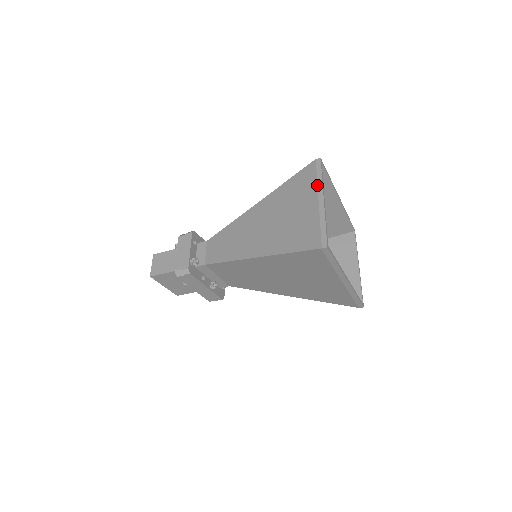
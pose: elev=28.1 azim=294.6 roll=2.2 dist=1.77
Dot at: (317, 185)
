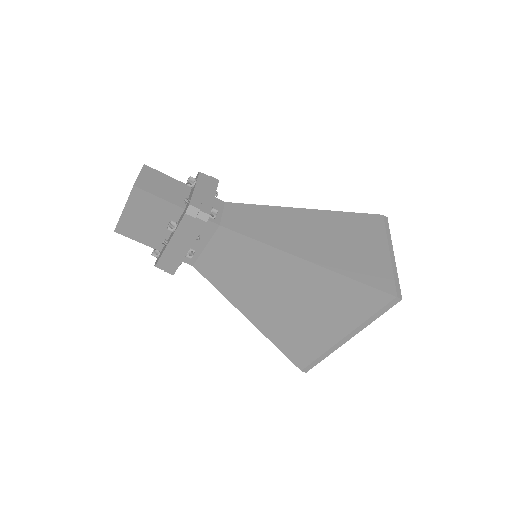
Dot at: (387, 237)
